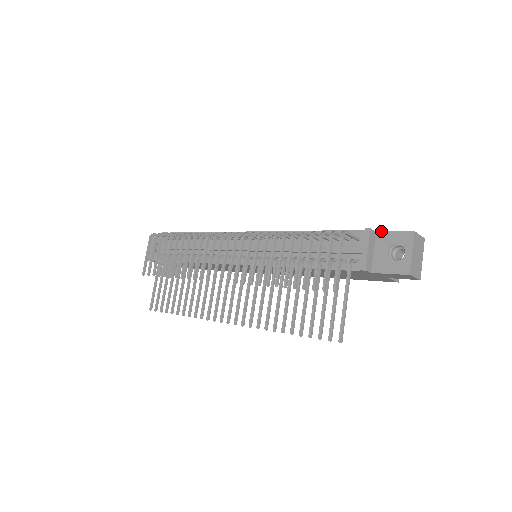
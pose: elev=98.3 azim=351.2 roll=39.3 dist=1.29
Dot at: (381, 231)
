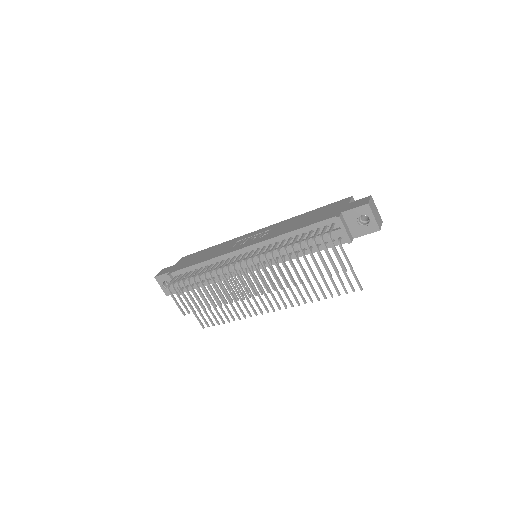
Dot at: (345, 211)
